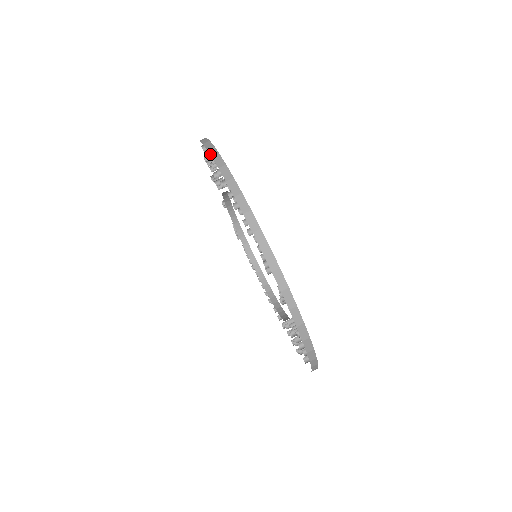
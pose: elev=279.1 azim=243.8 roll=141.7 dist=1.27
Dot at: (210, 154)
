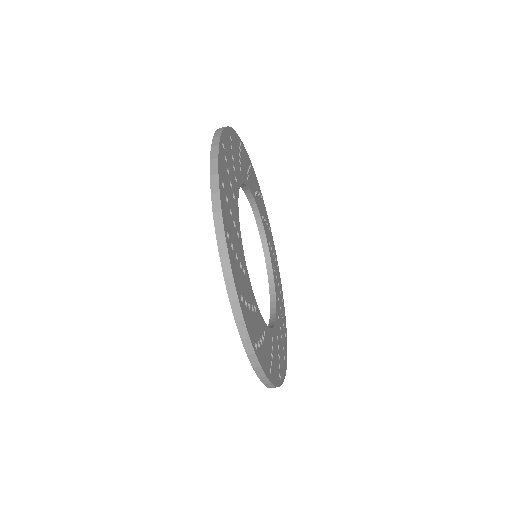
Dot at: (210, 187)
